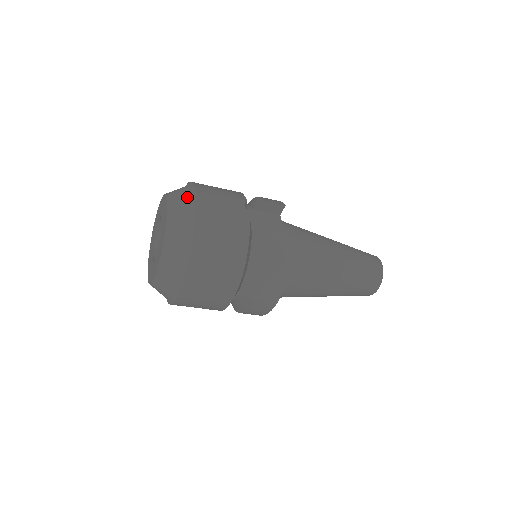
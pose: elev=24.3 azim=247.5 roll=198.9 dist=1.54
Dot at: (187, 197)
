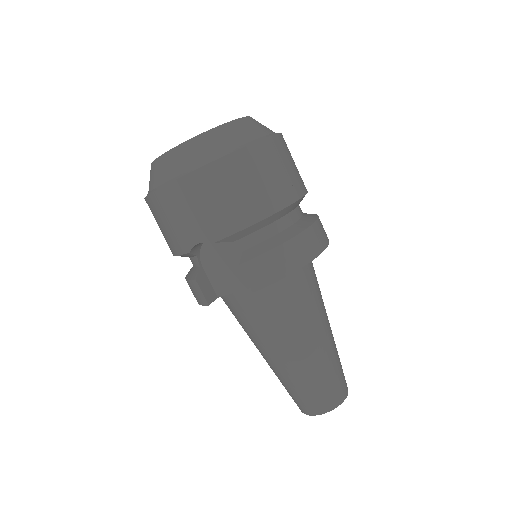
Dot at: occluded
